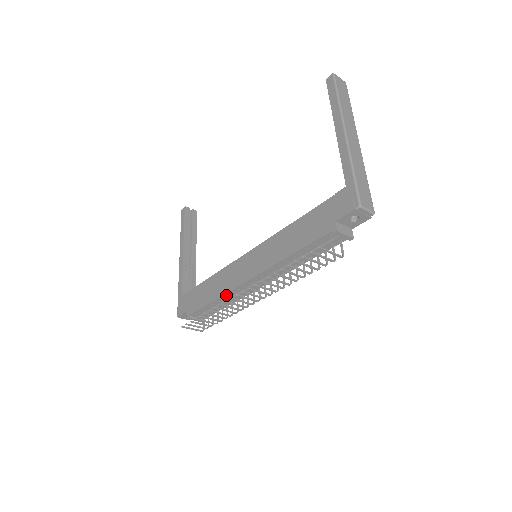
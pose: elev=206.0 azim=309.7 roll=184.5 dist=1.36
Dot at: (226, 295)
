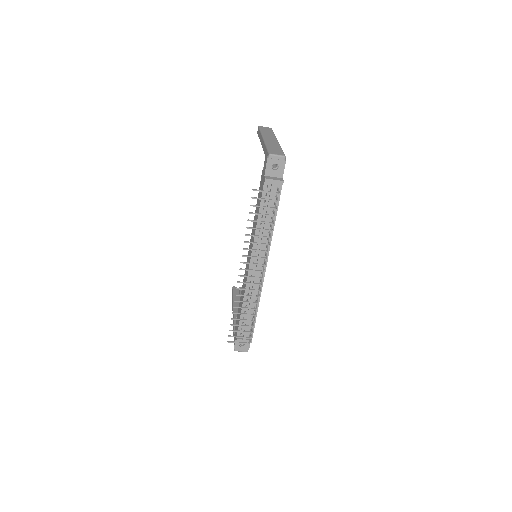
Dot at: occluded
